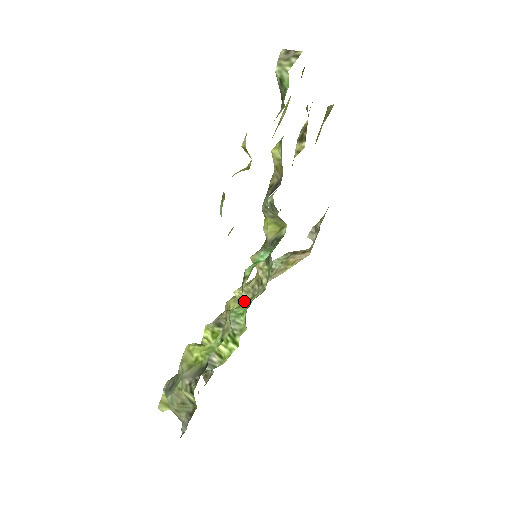
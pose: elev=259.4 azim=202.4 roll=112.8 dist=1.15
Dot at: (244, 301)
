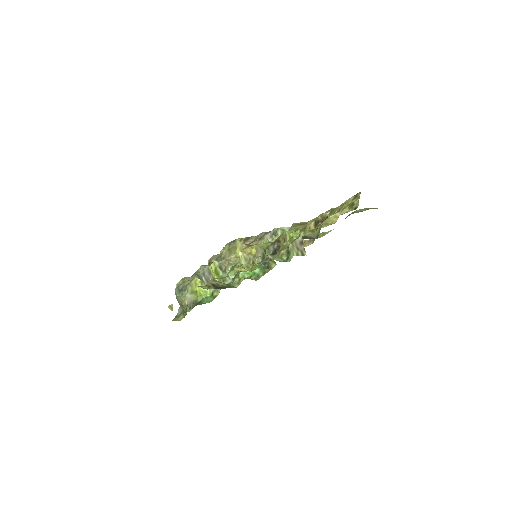
Dot at: occluded
